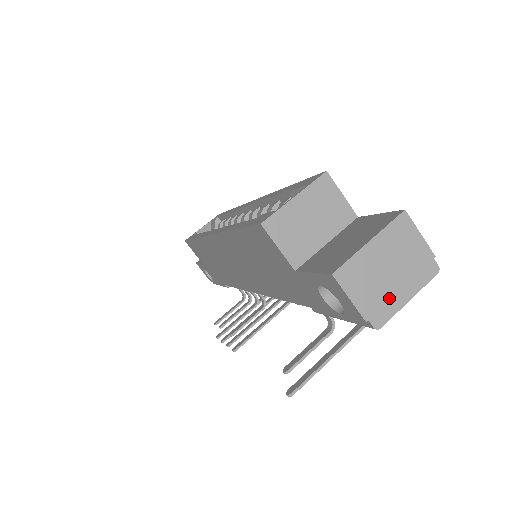
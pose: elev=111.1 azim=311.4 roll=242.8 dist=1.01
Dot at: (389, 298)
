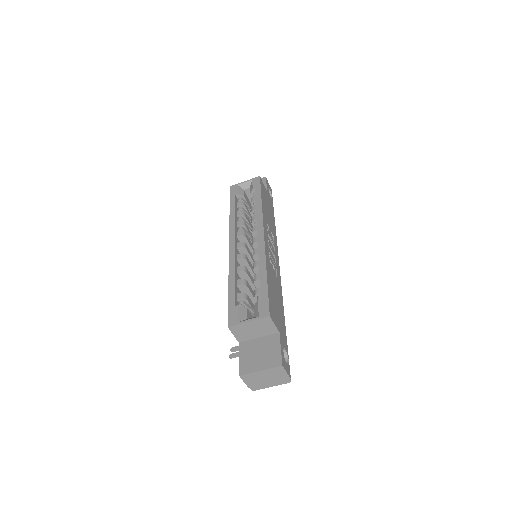
Dot at: (262, 385)
